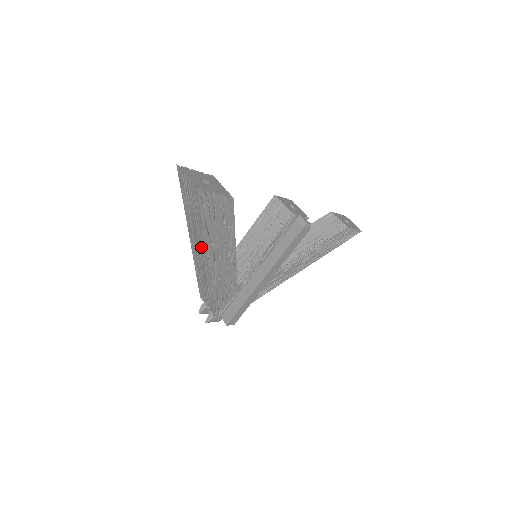
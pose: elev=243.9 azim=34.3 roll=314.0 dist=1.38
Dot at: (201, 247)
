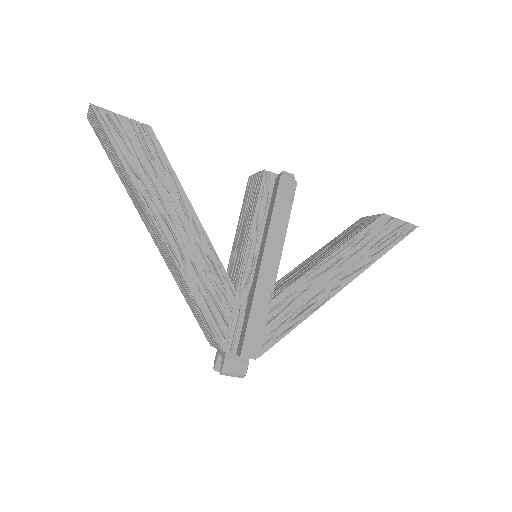
Dot at: (145, 212)
